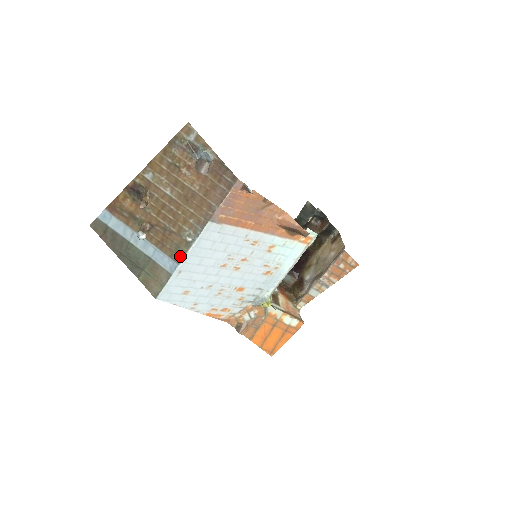
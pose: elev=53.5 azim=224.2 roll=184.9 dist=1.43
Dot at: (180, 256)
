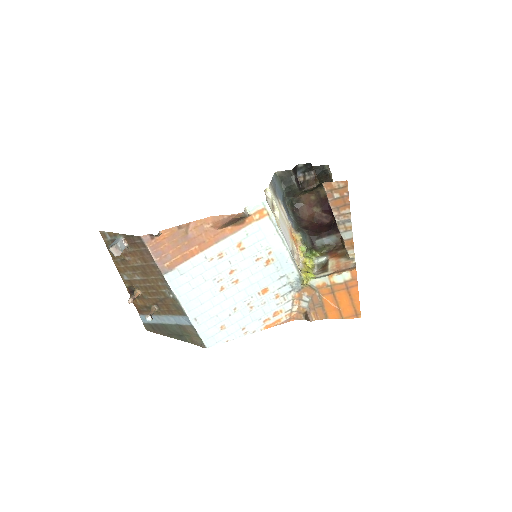
Dot at: (181, 310)
